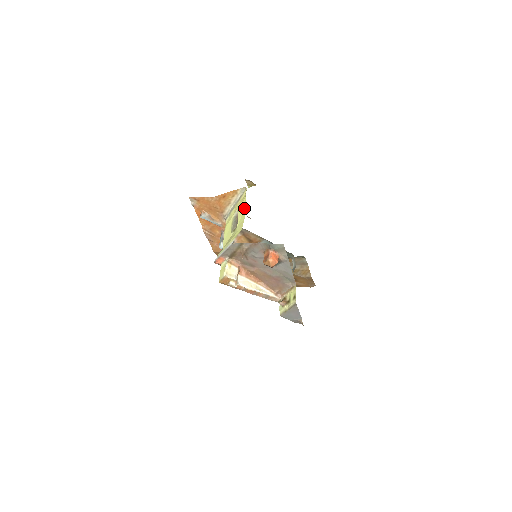
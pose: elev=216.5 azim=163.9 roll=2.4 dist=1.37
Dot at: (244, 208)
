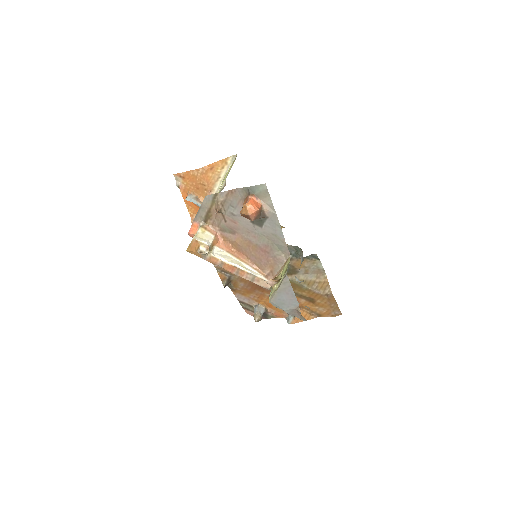
Dot at: (229, 169)
